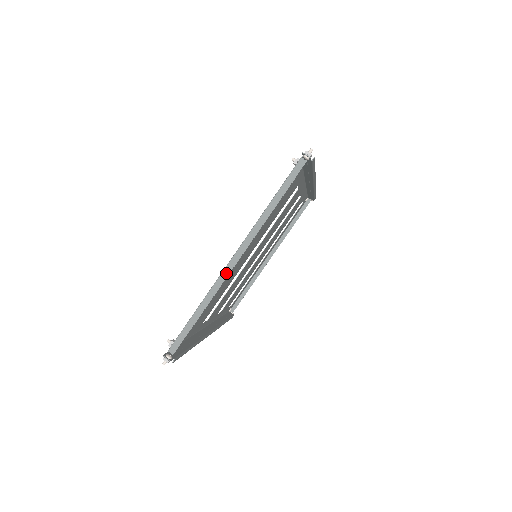
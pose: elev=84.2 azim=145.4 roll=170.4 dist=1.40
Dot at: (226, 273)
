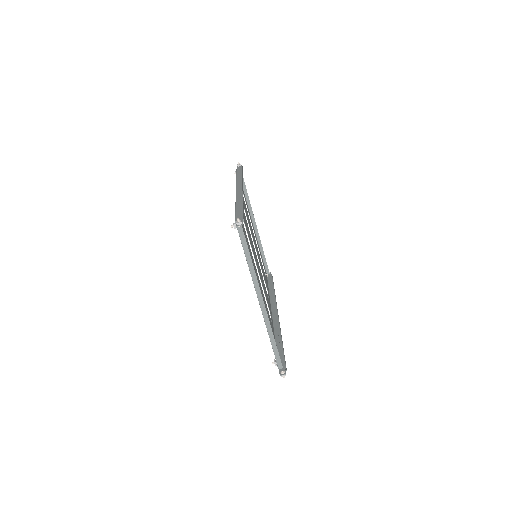
Dot at: (265, 313)
